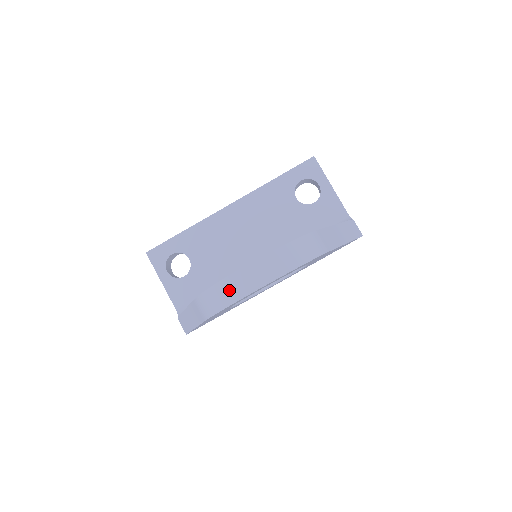
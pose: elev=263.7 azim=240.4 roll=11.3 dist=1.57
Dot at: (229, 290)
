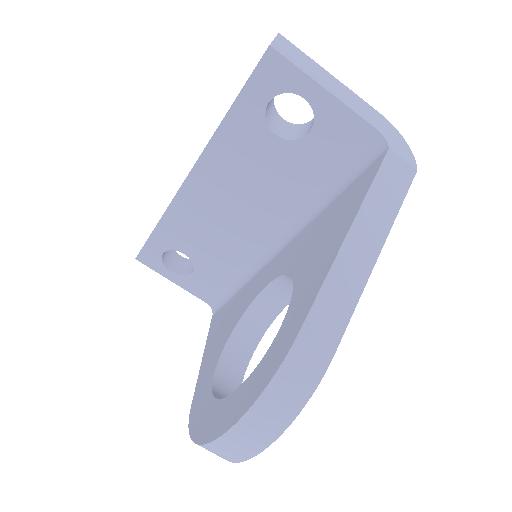
Dot at: occluded
